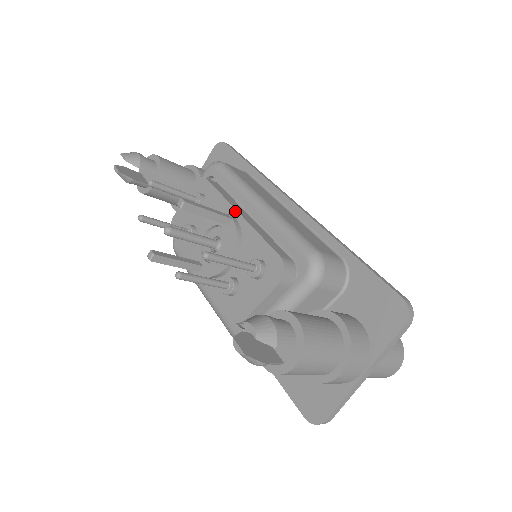
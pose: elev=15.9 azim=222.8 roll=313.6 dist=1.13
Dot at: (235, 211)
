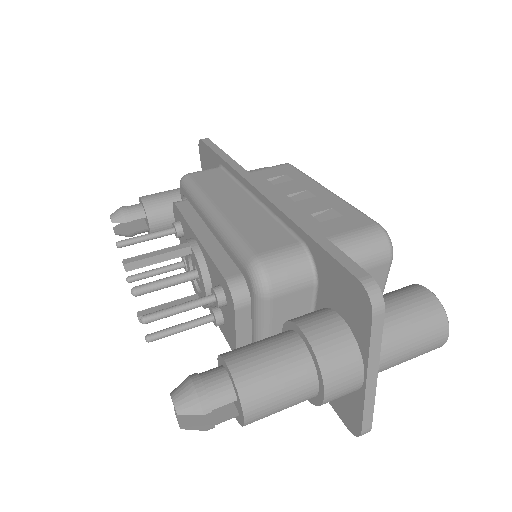
Dot at: (194, 234)
